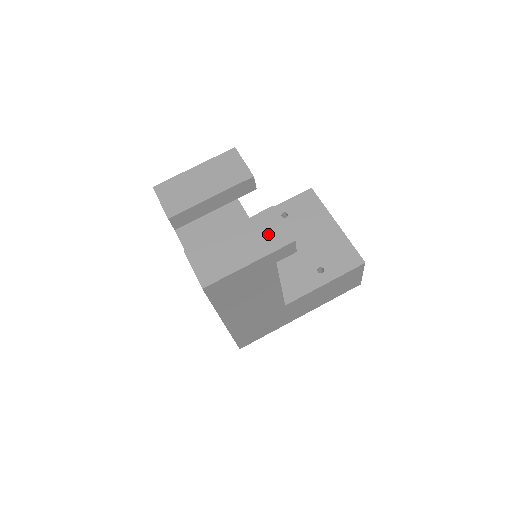
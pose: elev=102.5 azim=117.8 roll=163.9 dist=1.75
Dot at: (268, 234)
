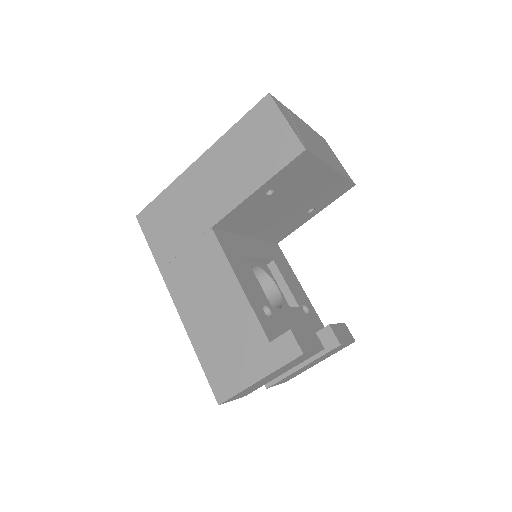
Dot at: occluded
